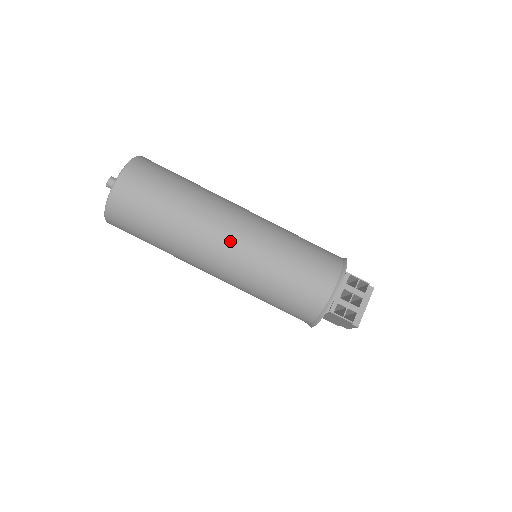
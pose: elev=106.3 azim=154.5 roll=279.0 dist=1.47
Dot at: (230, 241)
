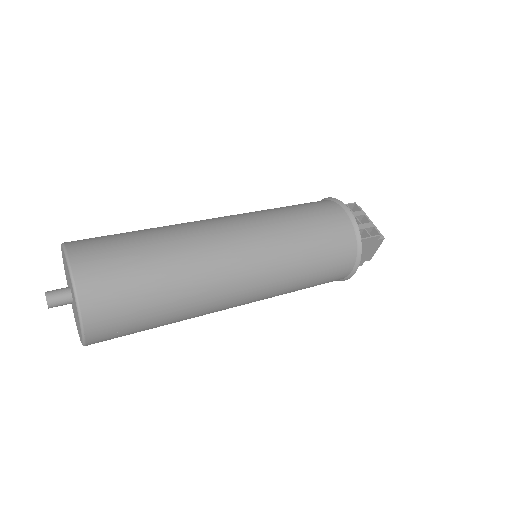
Dot at: (237, 240)
